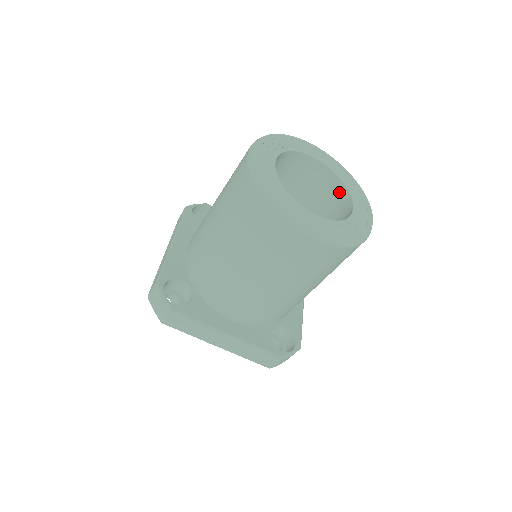
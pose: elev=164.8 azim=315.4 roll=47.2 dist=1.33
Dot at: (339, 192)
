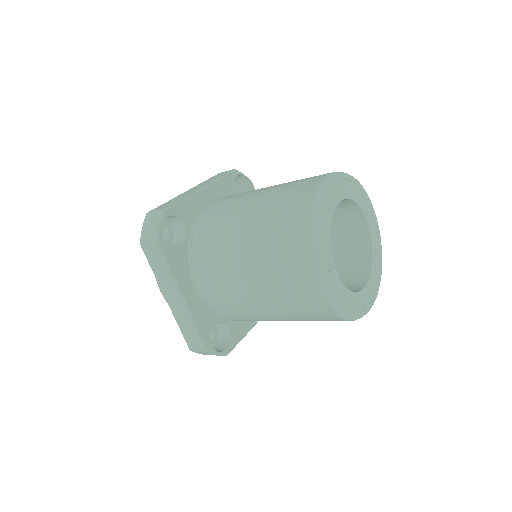
Dot at: (349, 207)
